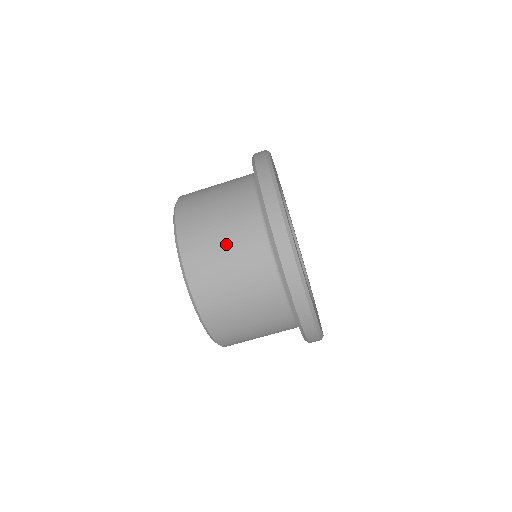
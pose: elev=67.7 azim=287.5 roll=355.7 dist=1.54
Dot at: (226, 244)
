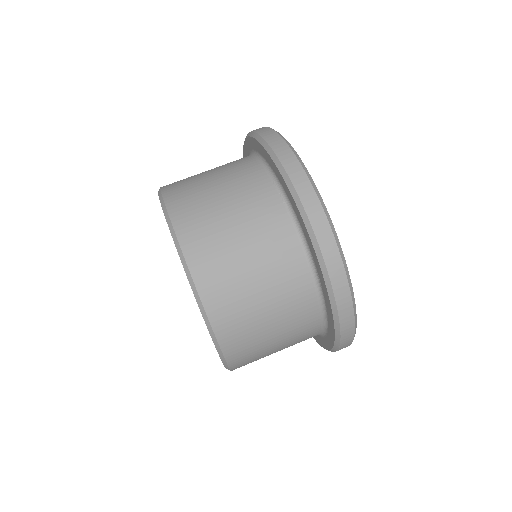
Dot at: occluded
